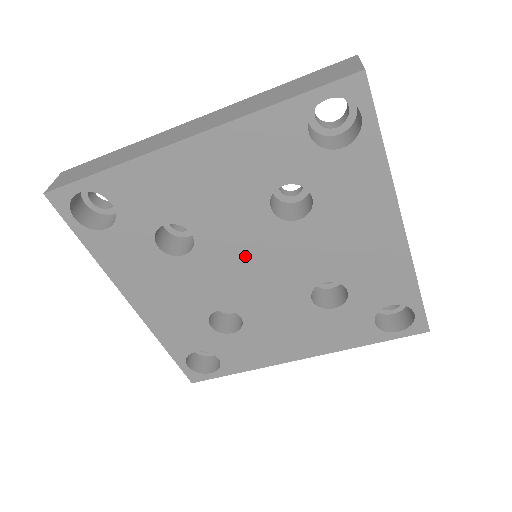
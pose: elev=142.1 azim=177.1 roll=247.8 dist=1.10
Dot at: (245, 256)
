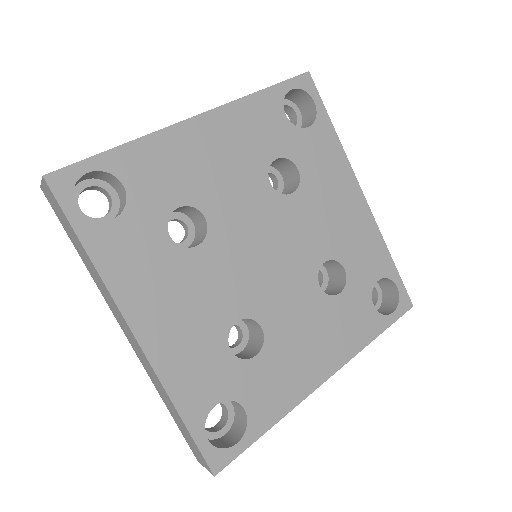
Dot at: (256, 239)
